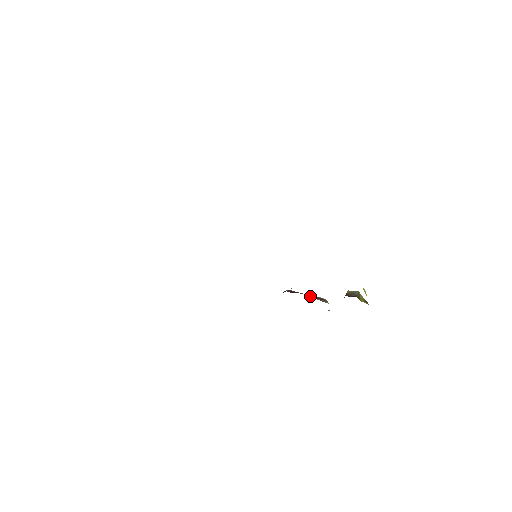
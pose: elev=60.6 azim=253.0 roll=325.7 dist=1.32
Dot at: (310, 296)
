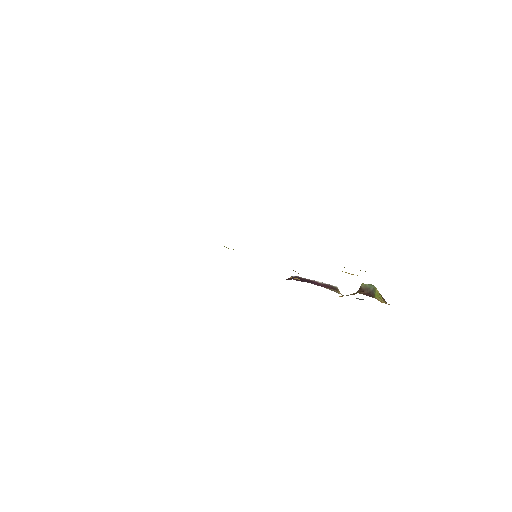
Dot at: (319, 285)
